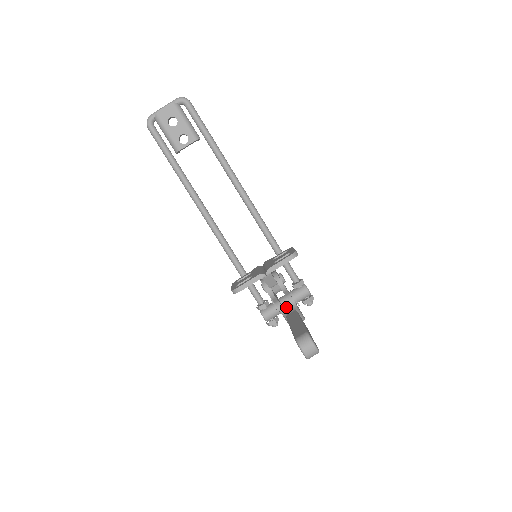
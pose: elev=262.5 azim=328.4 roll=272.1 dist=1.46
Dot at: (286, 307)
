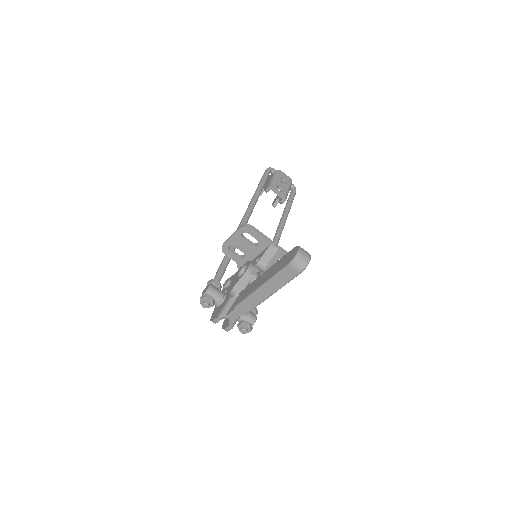
Dot at: occluded
